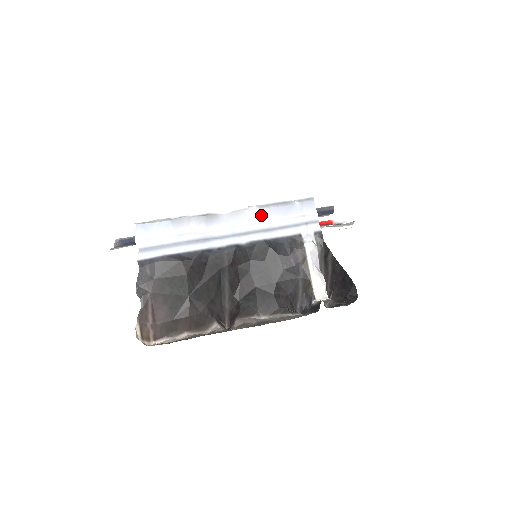
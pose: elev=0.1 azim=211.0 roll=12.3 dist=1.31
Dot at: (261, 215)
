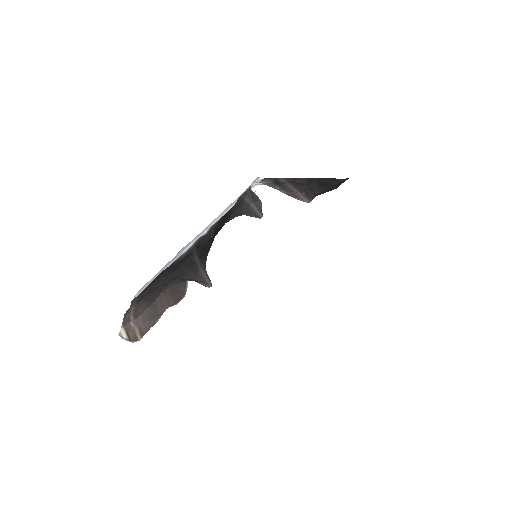
Dot at: occluded
